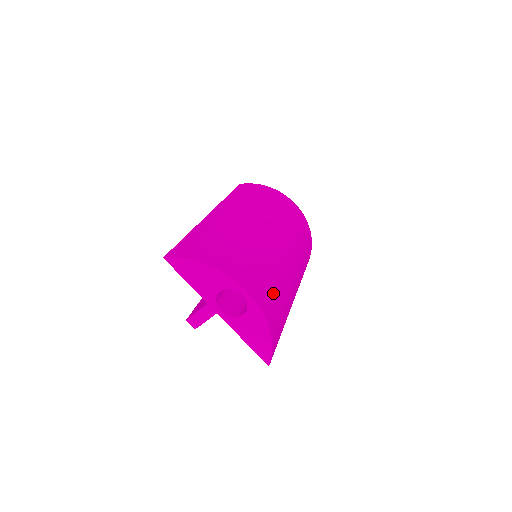
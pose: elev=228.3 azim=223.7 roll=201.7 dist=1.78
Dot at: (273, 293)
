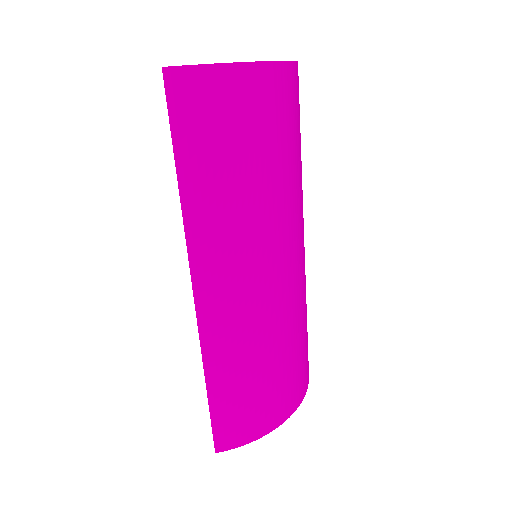
Dot at: occluded
